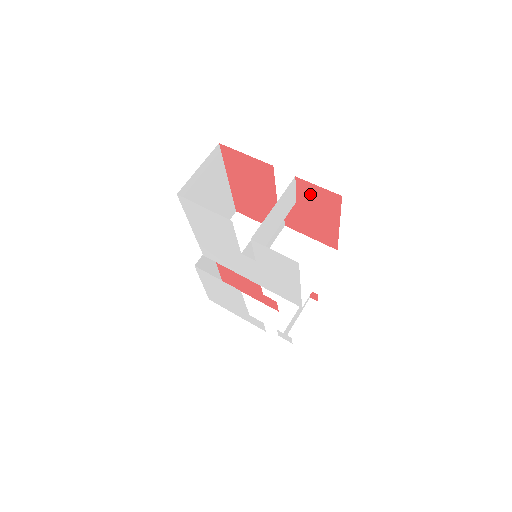
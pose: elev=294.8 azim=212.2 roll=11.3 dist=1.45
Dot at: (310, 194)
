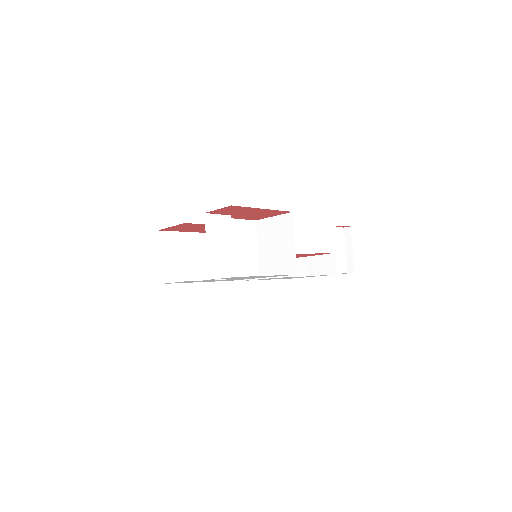
Dot at: (225, 212)
